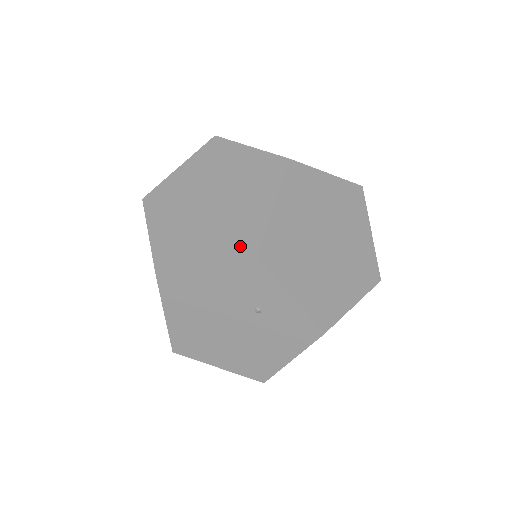
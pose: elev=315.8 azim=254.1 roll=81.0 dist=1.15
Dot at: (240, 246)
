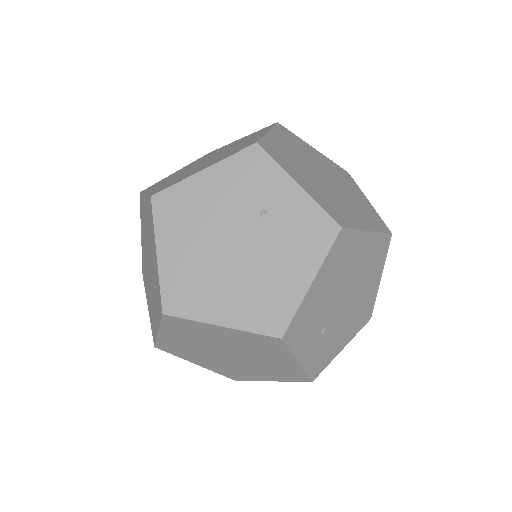
Dot at: (238, 150)
